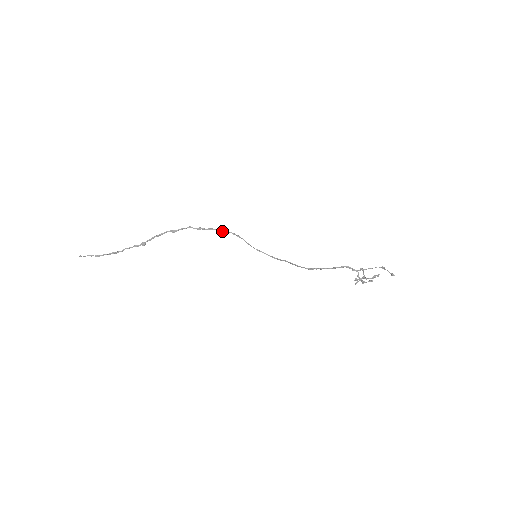
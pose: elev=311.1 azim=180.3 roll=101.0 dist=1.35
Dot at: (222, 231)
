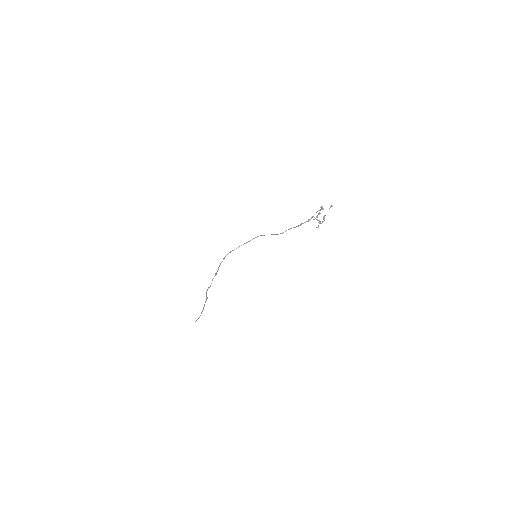
Dot at: occluded
